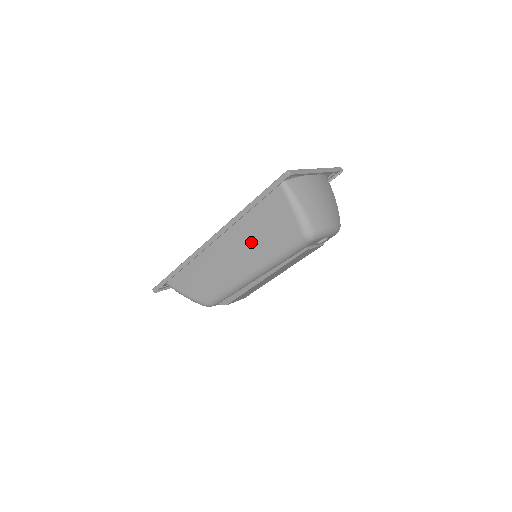
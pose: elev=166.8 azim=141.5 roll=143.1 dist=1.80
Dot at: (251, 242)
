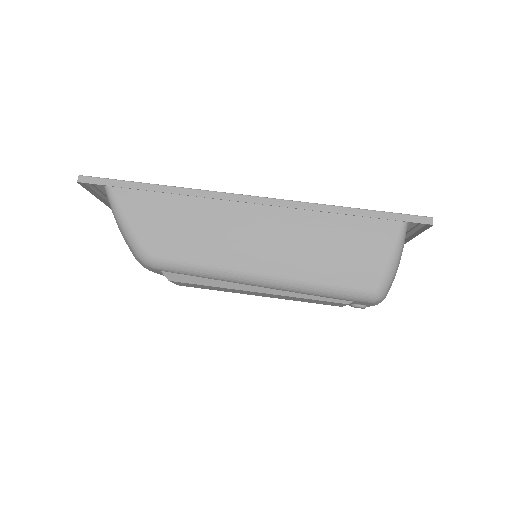
Dot at: (303, 245)
